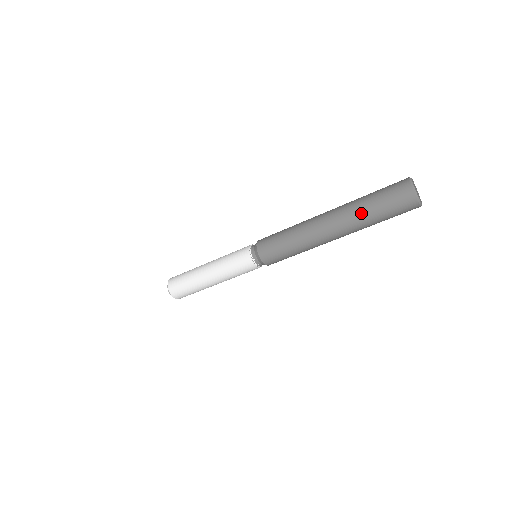
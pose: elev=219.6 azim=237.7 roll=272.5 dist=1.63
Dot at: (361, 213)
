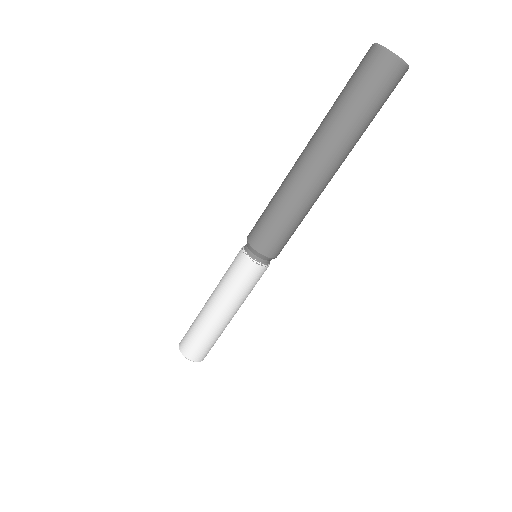
Dot at: (329, 112)
